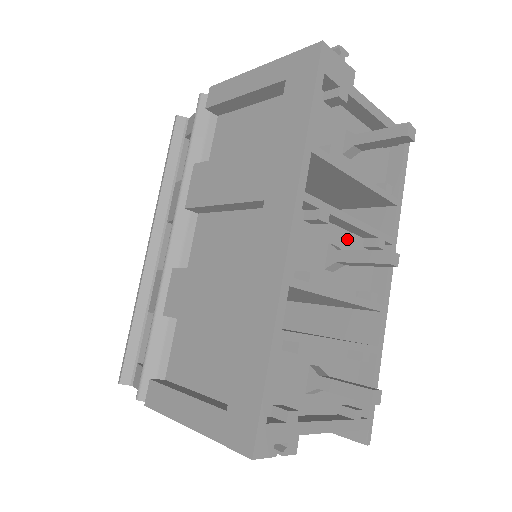
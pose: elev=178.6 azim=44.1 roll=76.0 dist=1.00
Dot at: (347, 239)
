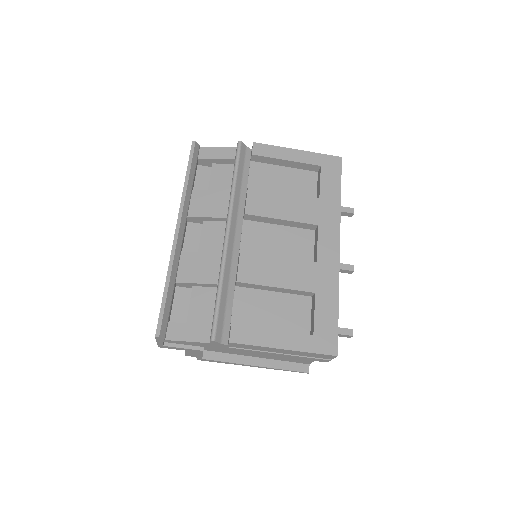
Dot at: occluded
